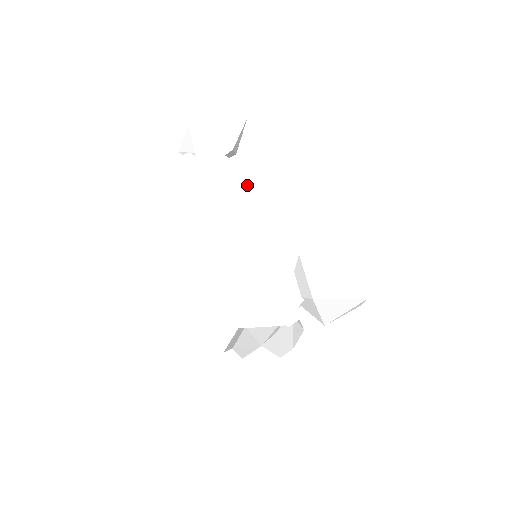
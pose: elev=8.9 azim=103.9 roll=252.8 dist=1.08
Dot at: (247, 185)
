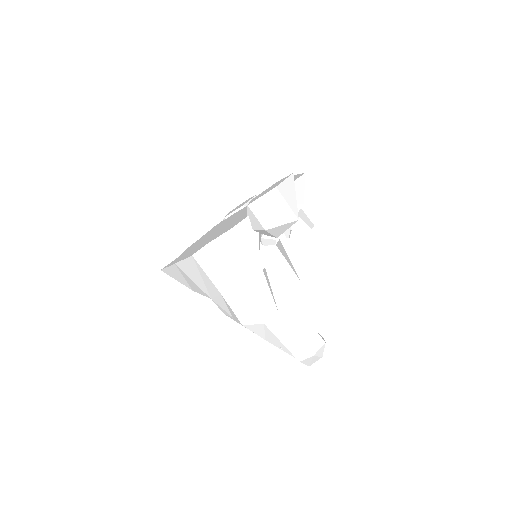
Dot at: (244, 209)
